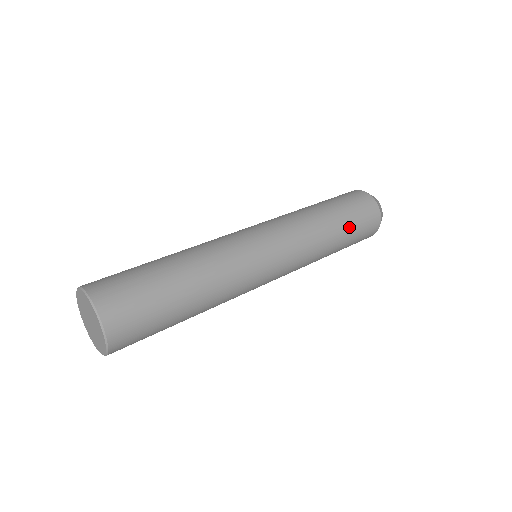
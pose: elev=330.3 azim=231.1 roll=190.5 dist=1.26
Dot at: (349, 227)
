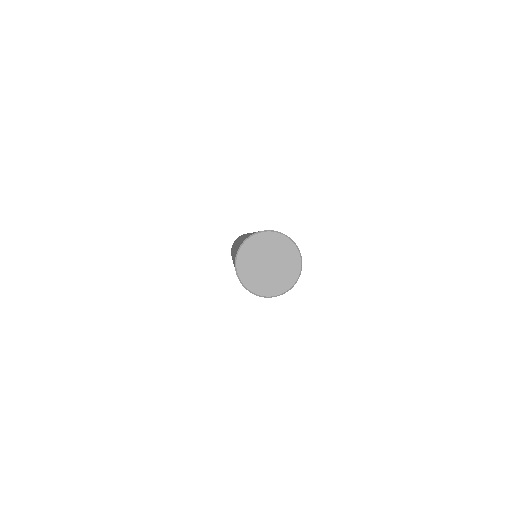
Dot at: occluded
